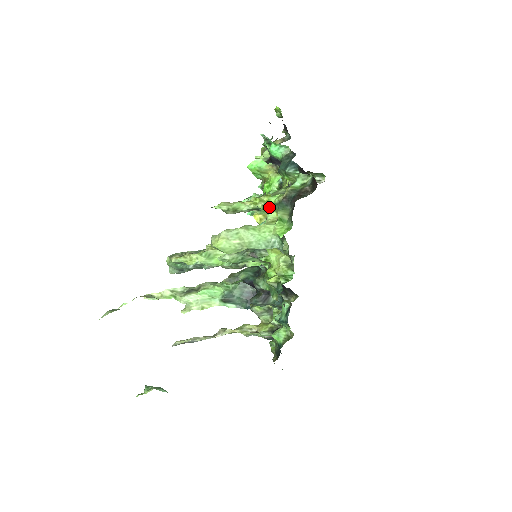
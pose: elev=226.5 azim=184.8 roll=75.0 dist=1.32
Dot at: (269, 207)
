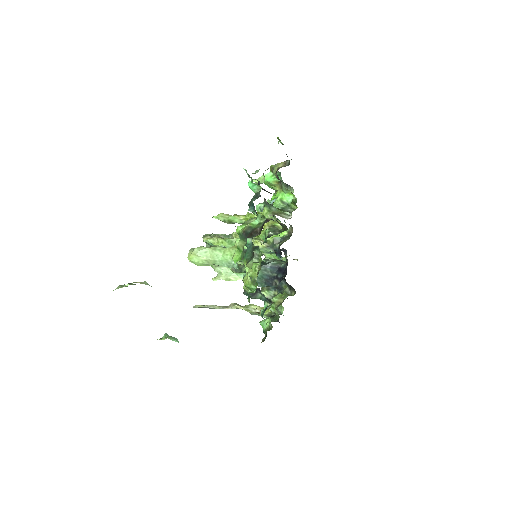
Dot at: occluded
